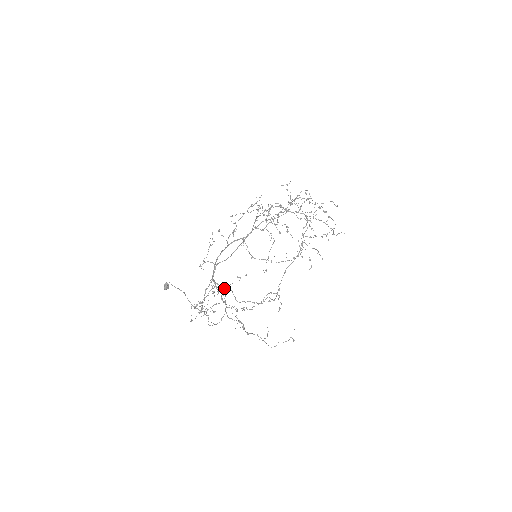
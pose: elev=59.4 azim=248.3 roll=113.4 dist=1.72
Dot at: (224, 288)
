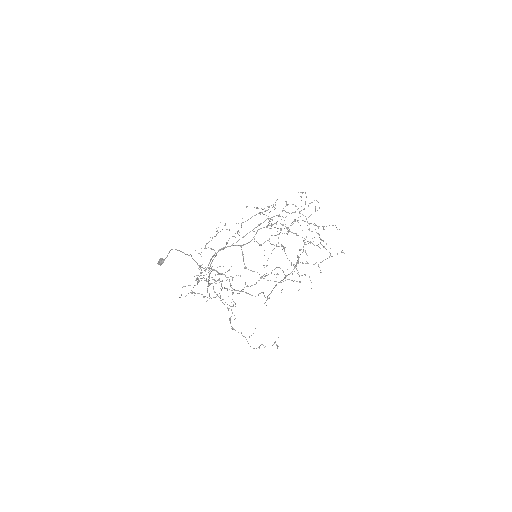
Dot at: occluded
